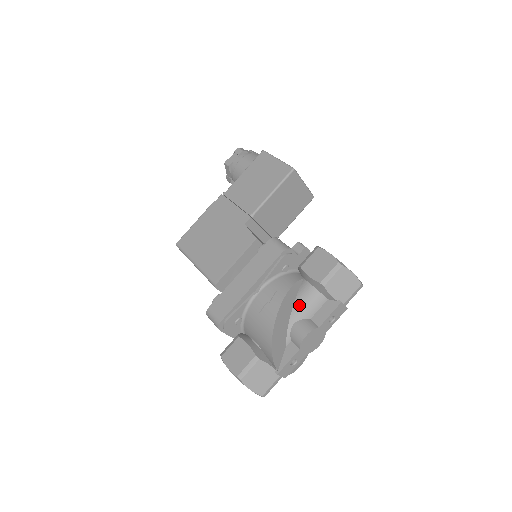
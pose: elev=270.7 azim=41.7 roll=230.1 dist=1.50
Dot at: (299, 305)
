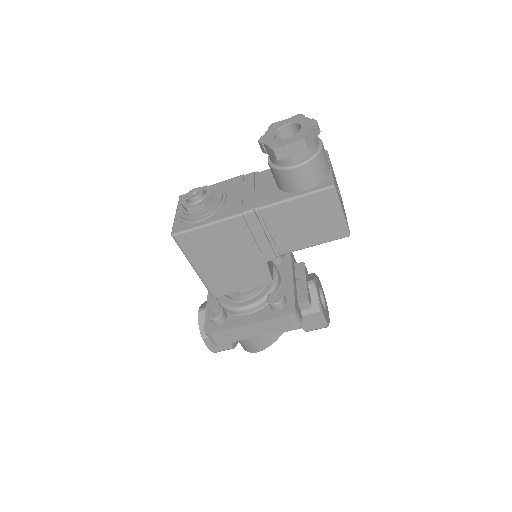
Dot at: occluded
